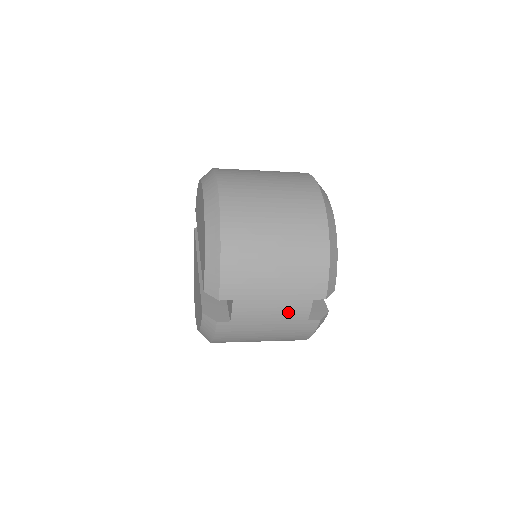
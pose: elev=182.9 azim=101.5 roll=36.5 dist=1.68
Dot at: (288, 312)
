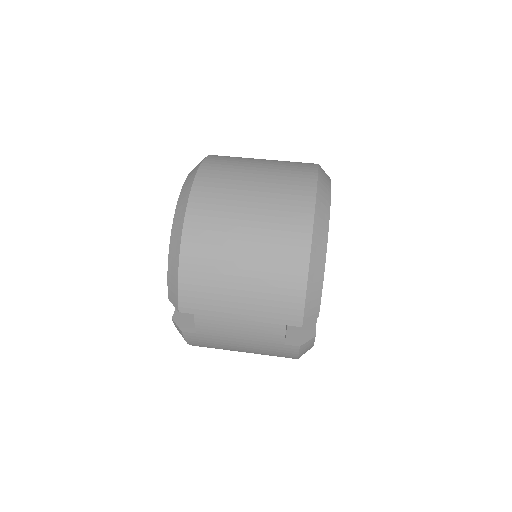
Dot at: (259, 334)
